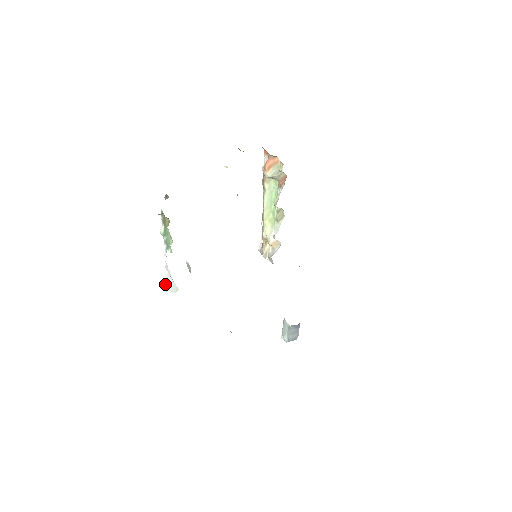
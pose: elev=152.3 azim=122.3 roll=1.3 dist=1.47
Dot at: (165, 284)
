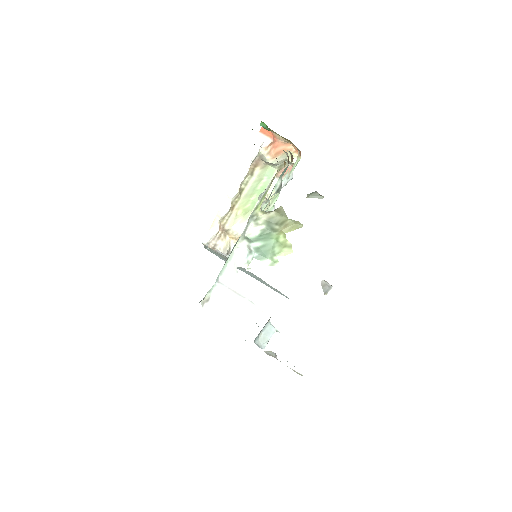
Dot at: (206, 303)
